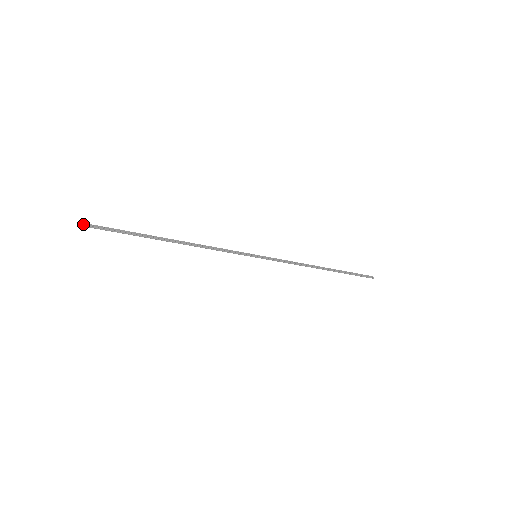
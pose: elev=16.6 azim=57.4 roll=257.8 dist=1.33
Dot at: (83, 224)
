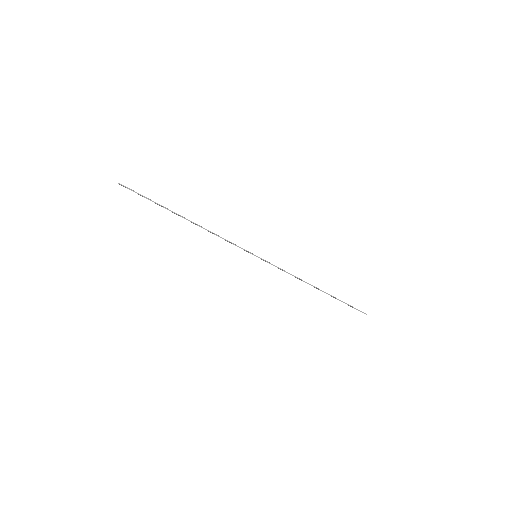
Dot at: (118, 183)
